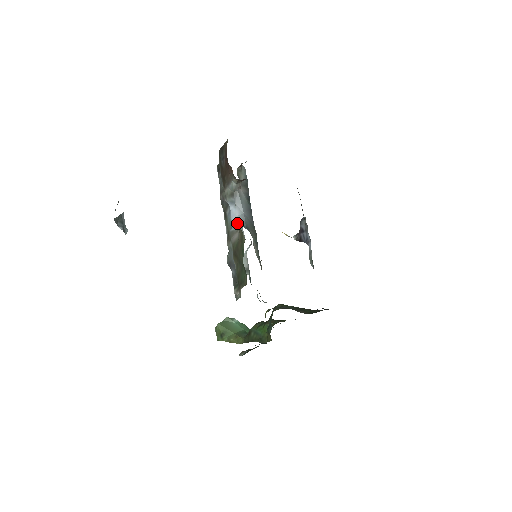
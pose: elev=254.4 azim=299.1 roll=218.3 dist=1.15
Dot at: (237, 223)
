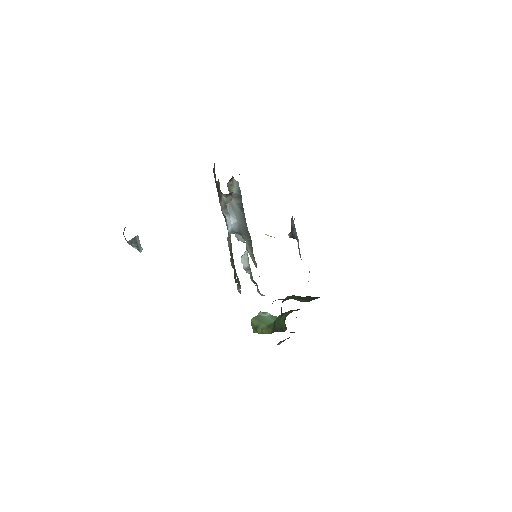
Dot at: (231, 230)
